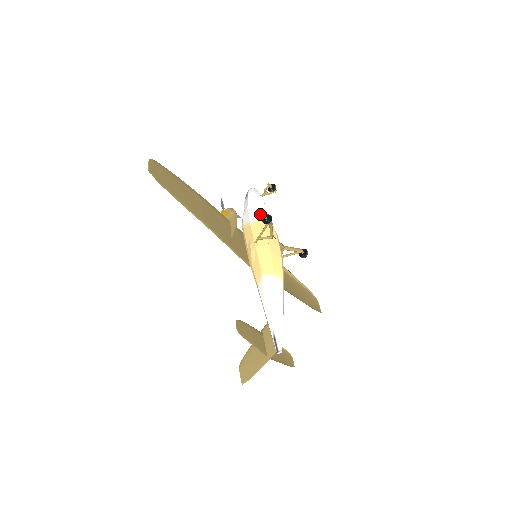
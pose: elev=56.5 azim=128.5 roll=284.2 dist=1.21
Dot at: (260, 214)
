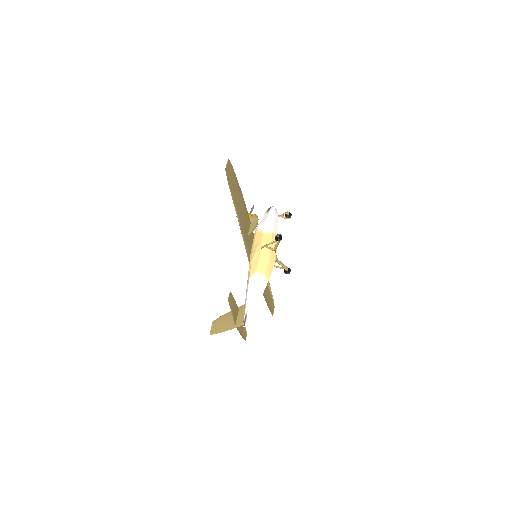
Dot at: (273, 229)
